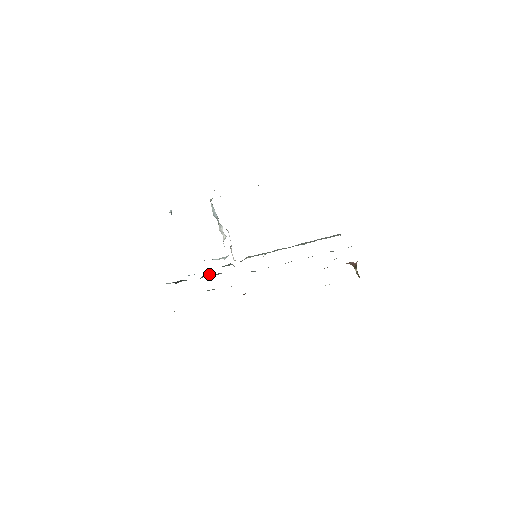
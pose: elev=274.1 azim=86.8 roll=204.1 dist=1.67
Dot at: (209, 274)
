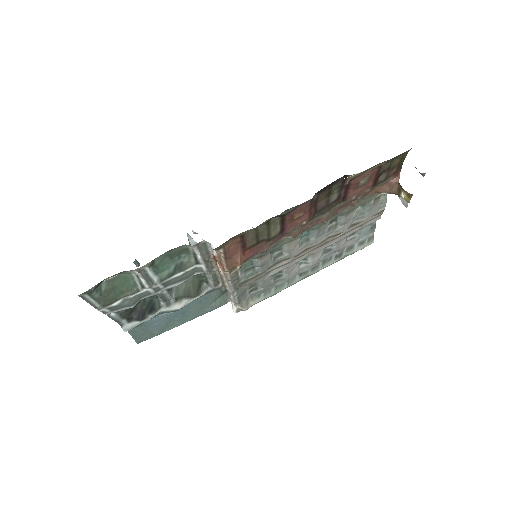
Dot at: (186, 280)
